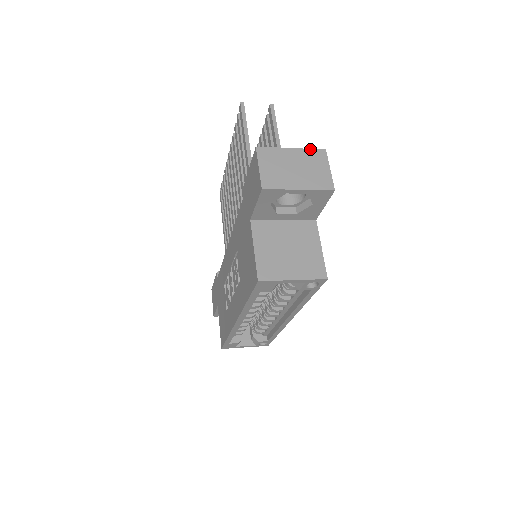
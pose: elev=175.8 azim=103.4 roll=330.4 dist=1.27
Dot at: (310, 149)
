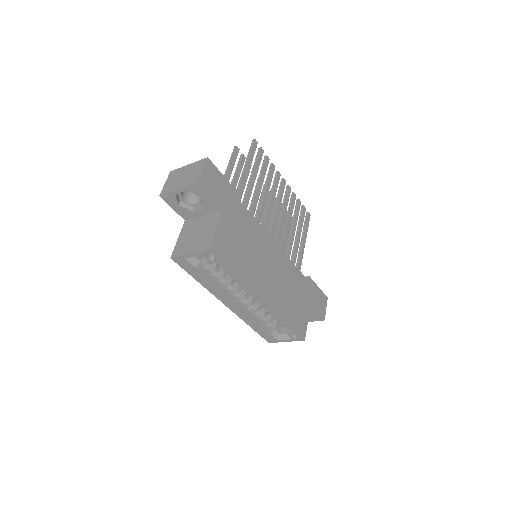
Dot at: (198, 161)
